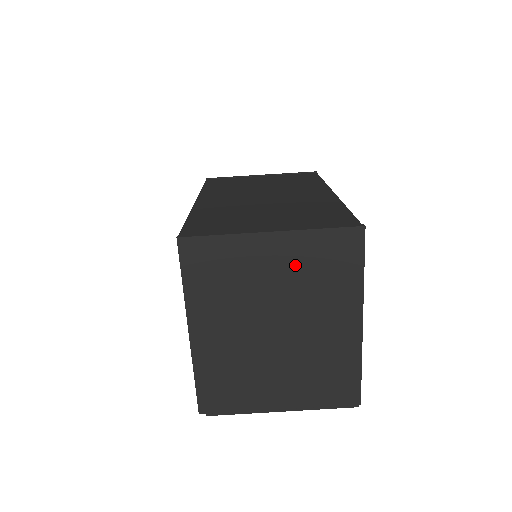
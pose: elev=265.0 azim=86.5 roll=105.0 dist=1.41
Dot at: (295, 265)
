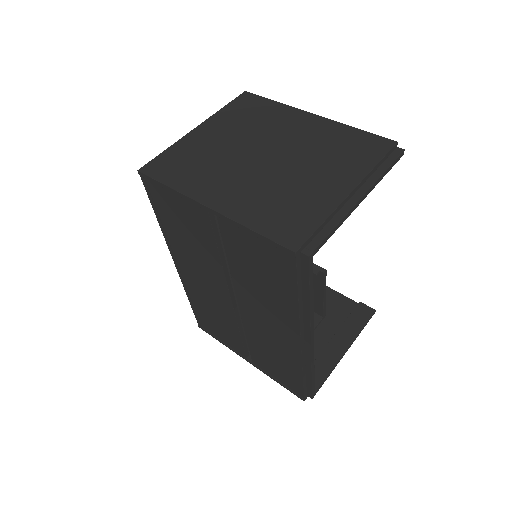
Dot at: (231, 127)
